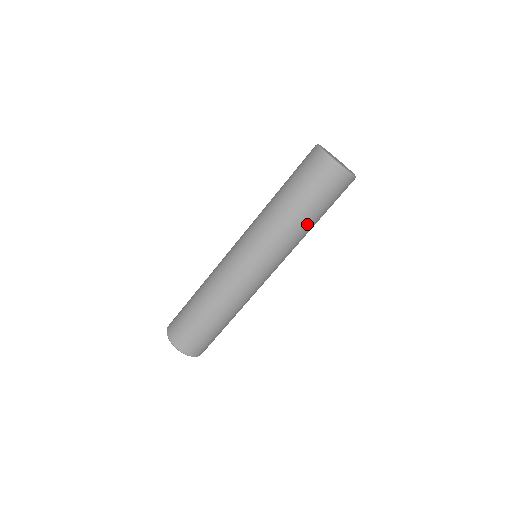
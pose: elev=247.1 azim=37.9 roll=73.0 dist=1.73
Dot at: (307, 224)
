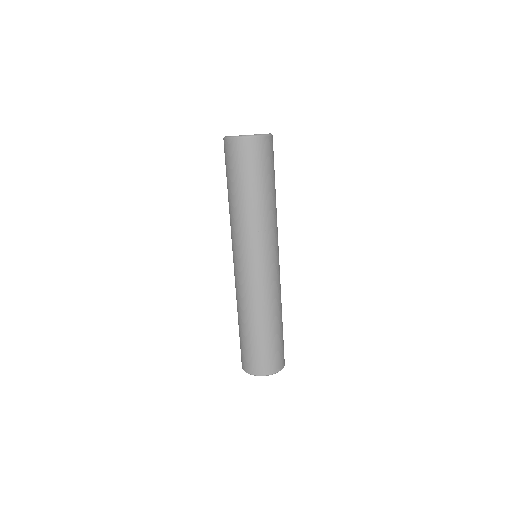
Dot at: (256, 200)
